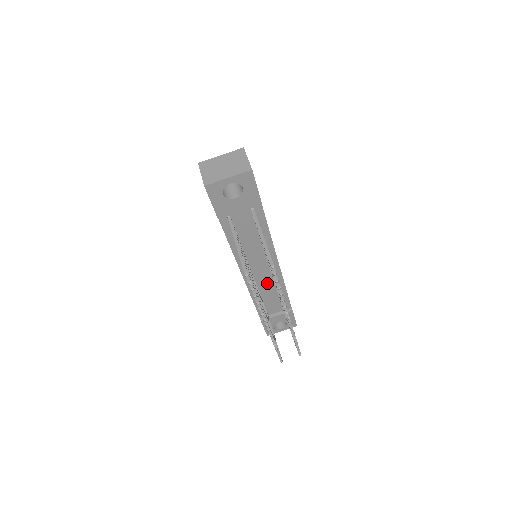
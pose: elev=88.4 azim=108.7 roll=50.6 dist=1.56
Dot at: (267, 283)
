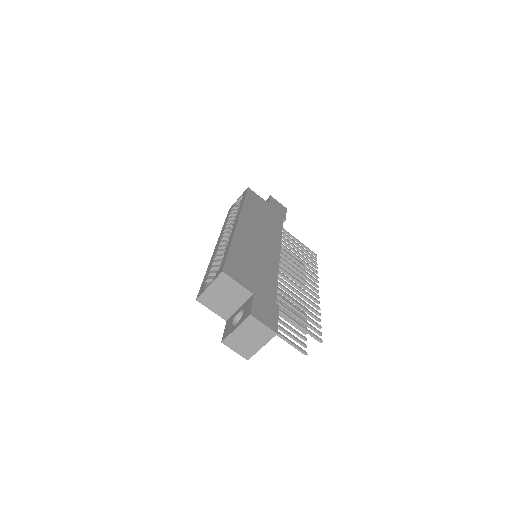
Dot at: occluded
